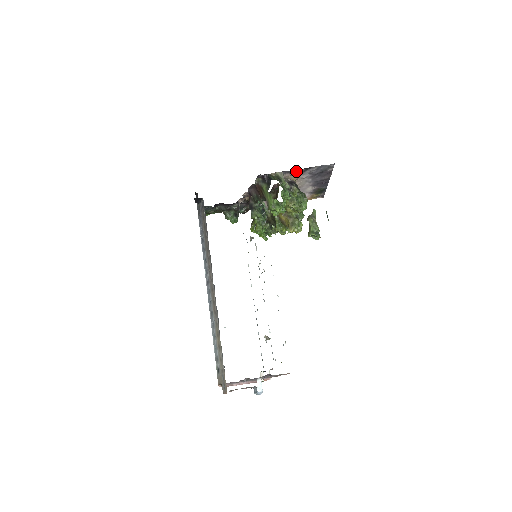
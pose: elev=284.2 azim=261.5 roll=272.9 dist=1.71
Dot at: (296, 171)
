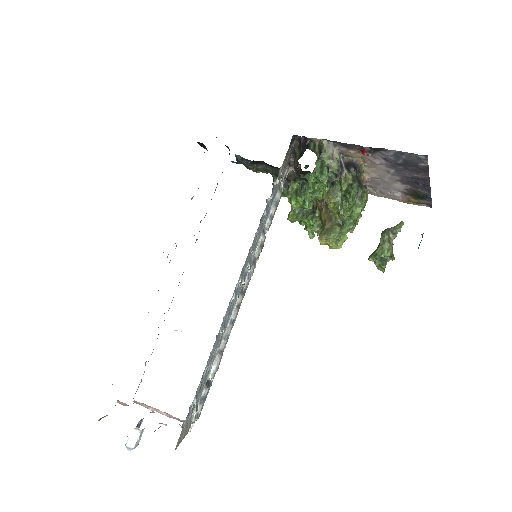
Dot at: (357, 147)
